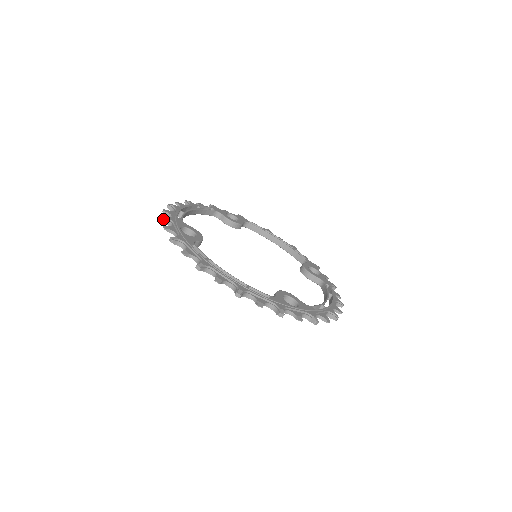
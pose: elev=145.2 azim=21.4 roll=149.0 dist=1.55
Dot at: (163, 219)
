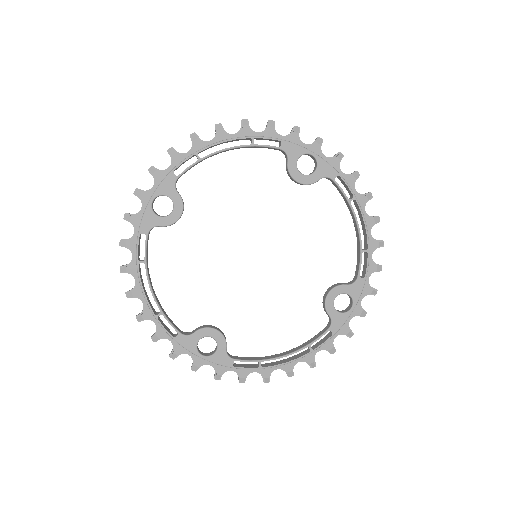
Dot at: (149, 172)
